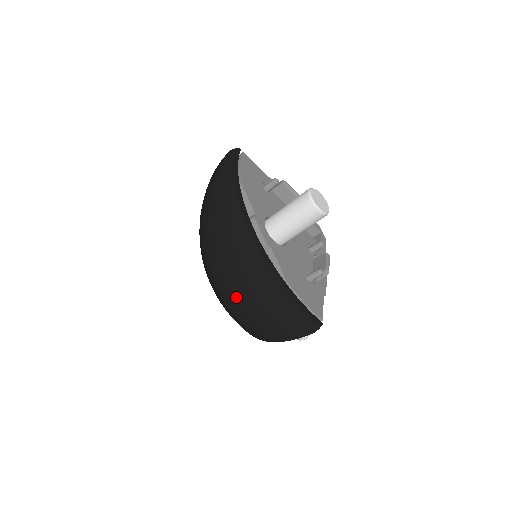
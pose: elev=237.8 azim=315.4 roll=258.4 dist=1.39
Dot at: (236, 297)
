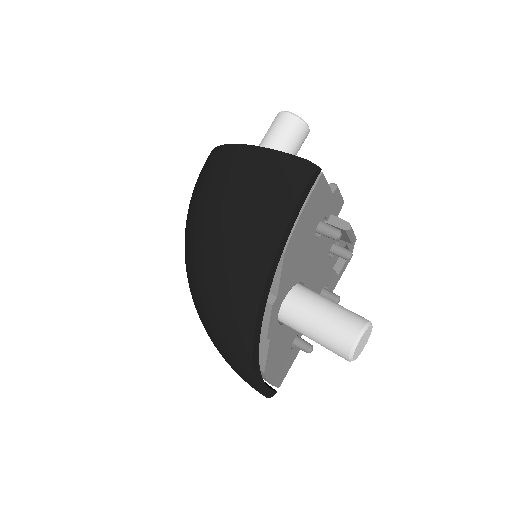
Dot at: (203, 324)
